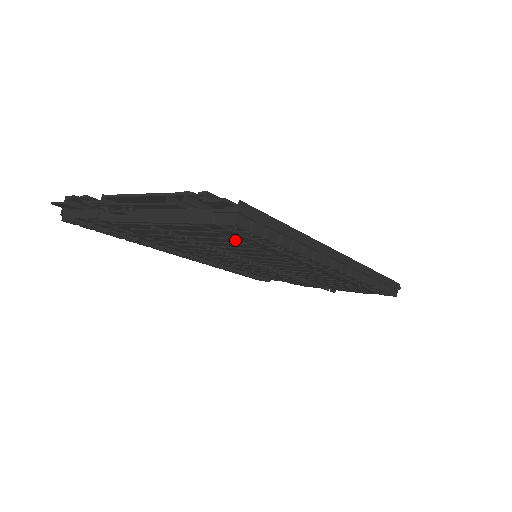
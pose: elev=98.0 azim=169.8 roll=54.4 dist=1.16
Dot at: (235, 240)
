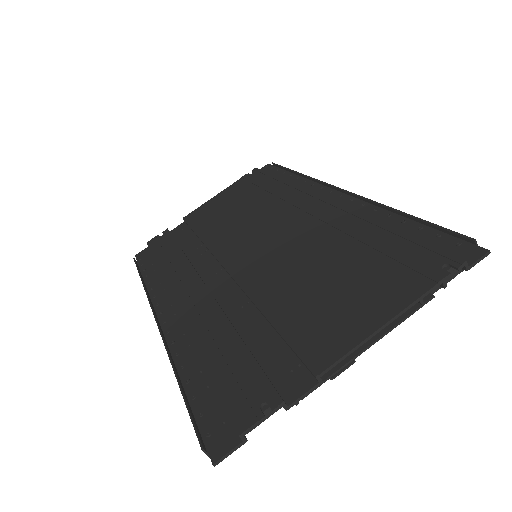
Dot at: occluded
